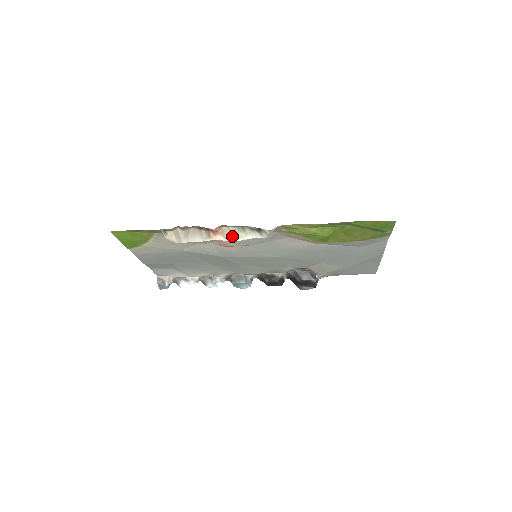
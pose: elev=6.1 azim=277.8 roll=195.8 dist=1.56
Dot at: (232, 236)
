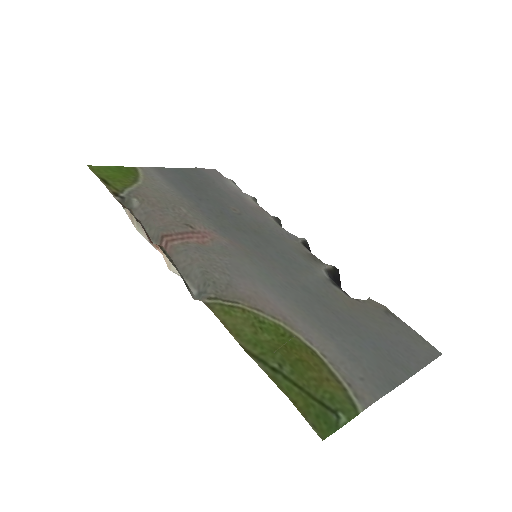
Dot at: (170, 263)
